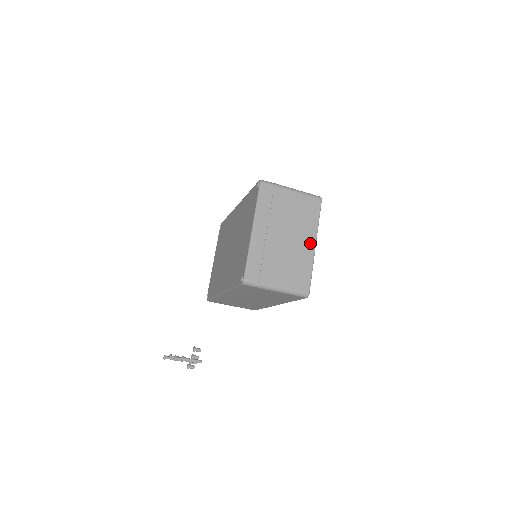
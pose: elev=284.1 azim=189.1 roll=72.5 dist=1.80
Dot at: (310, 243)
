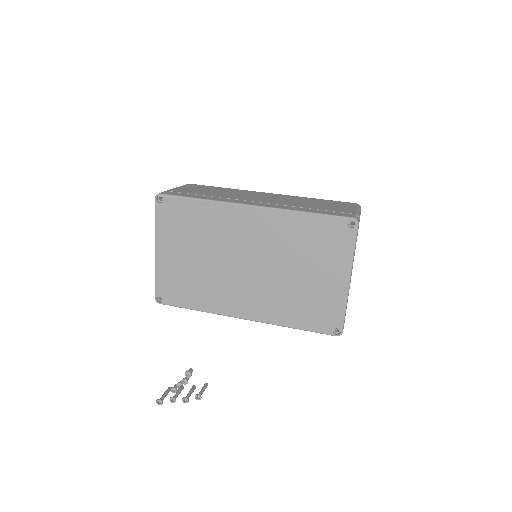
Dot at: occluded
